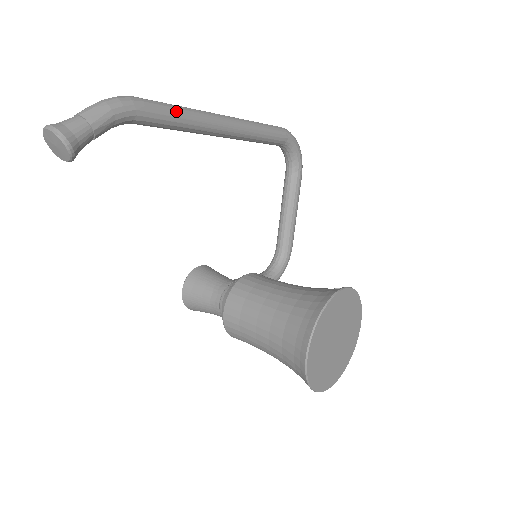
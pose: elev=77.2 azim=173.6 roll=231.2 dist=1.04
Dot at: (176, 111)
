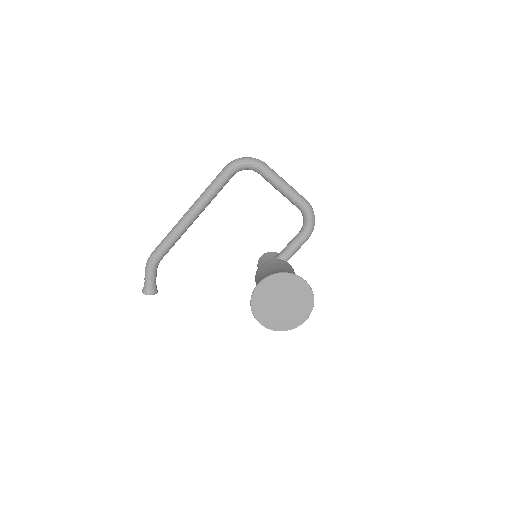
Dot at: (166, 241)
